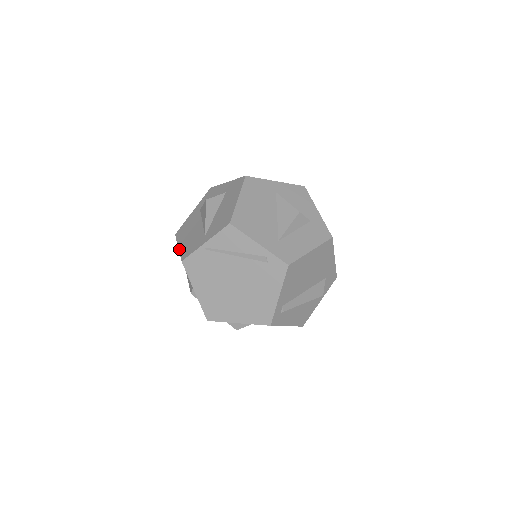
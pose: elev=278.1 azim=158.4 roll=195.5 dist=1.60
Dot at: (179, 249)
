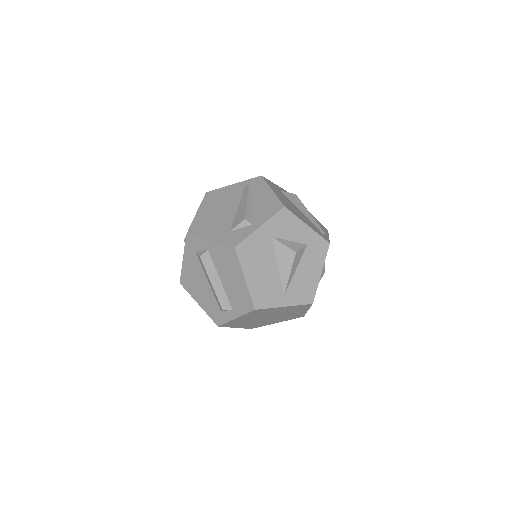
Dot at: (248, 286)
